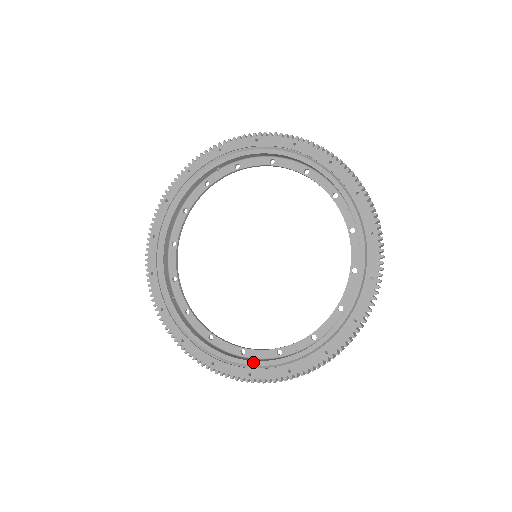
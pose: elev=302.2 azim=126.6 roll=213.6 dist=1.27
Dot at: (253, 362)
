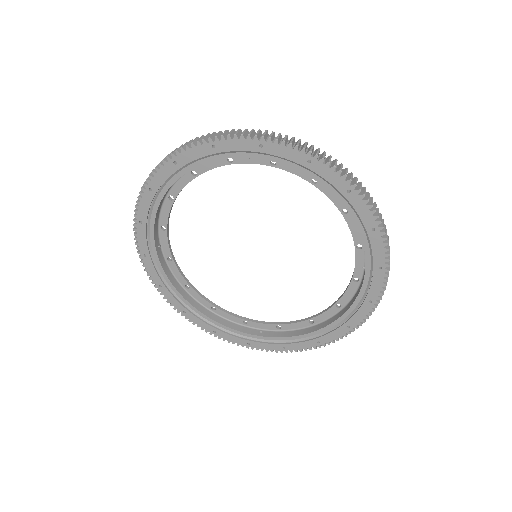
Dot at: (220, 325)
